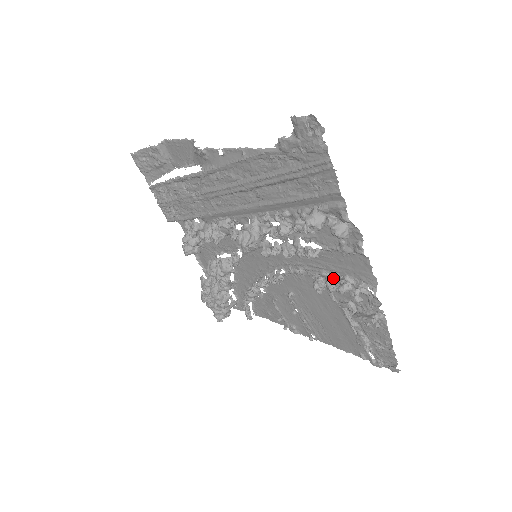
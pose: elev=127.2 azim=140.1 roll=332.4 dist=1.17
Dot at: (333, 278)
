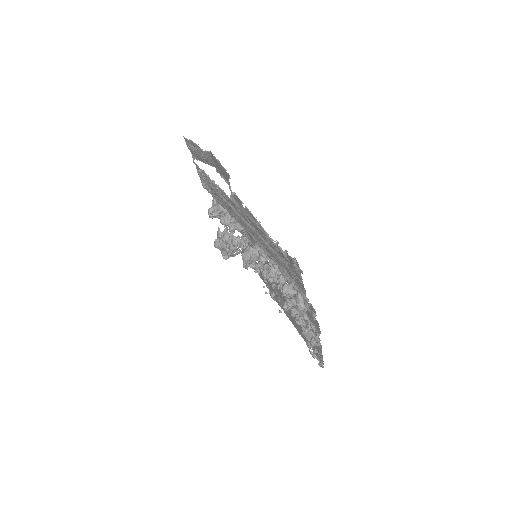
Dot at: (296, 311)
